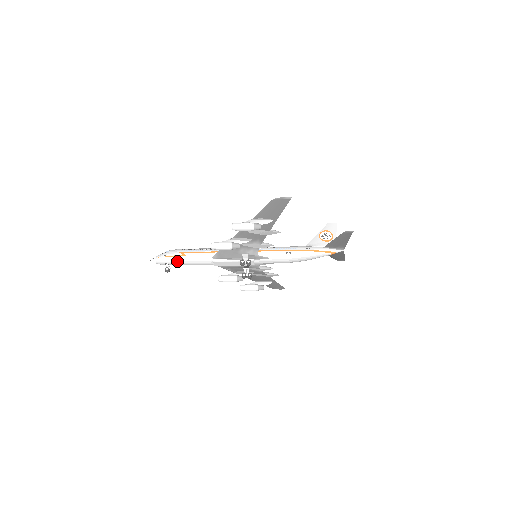
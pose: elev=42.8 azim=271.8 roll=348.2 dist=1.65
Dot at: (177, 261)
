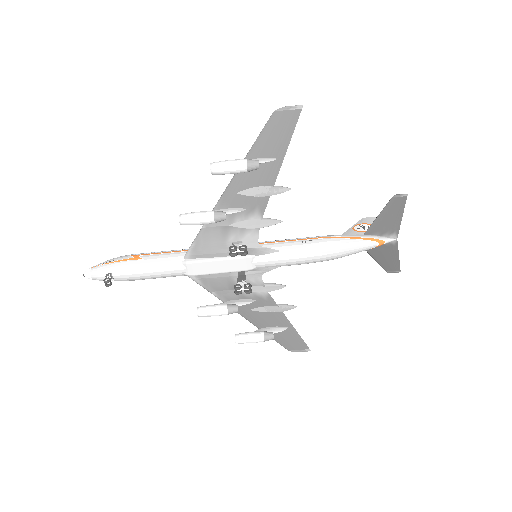
Dot at: (125, 268)
